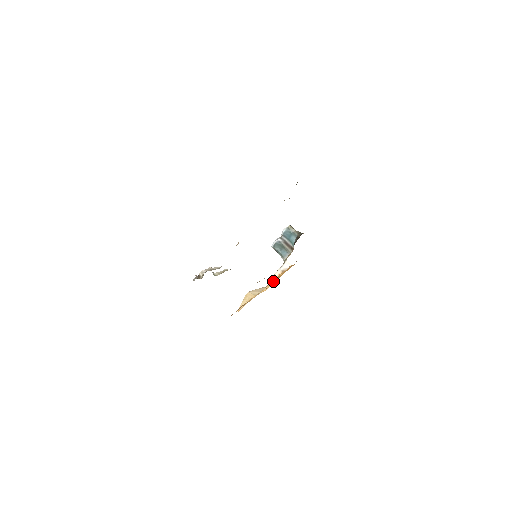
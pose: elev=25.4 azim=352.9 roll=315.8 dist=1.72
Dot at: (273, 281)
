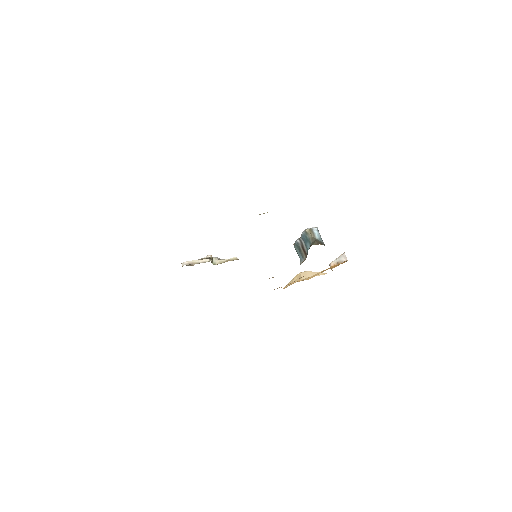
Dot at: (320, 272)
